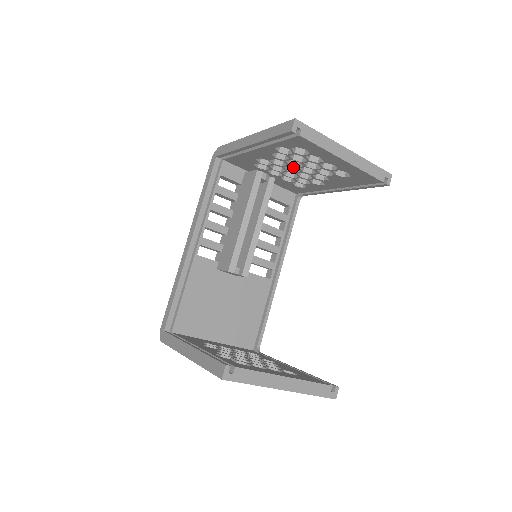
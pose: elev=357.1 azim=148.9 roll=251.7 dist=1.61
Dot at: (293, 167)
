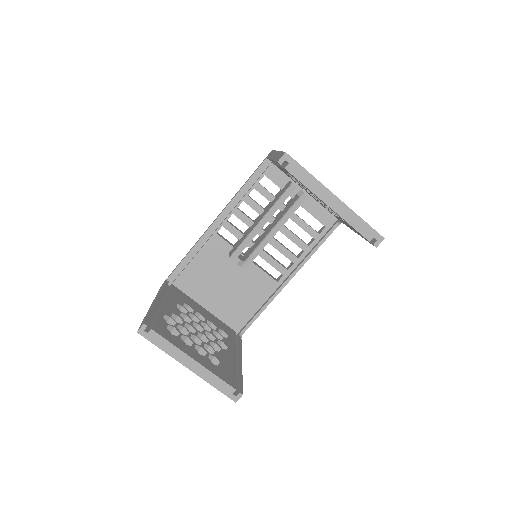
Dot at: occluded
